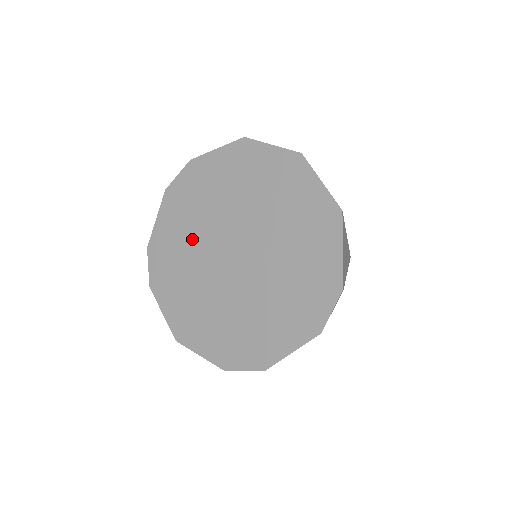
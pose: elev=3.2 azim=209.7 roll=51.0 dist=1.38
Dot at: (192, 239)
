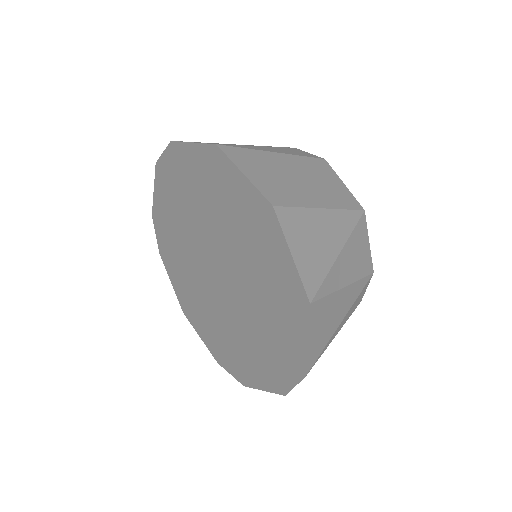
Dot at: (183, 233)
